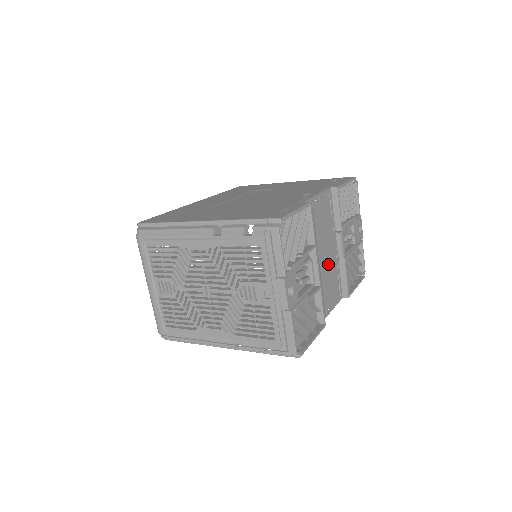
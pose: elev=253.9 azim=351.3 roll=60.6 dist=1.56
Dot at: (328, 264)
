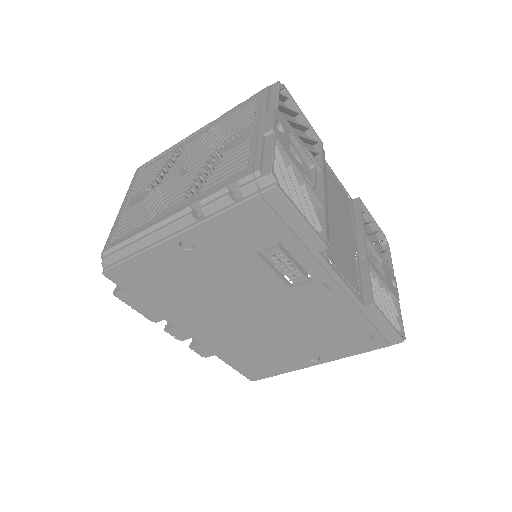
Dot at: (342, 236)
